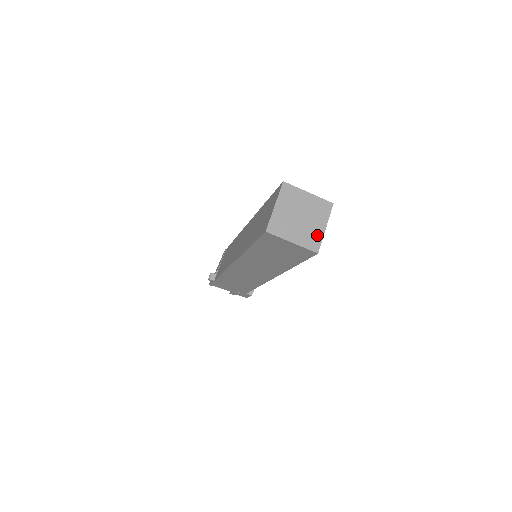
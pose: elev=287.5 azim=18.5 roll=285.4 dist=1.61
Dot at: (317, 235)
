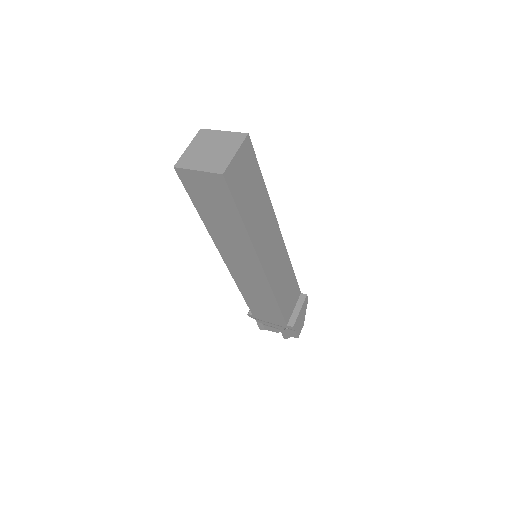
Dot at: (225, 160)
